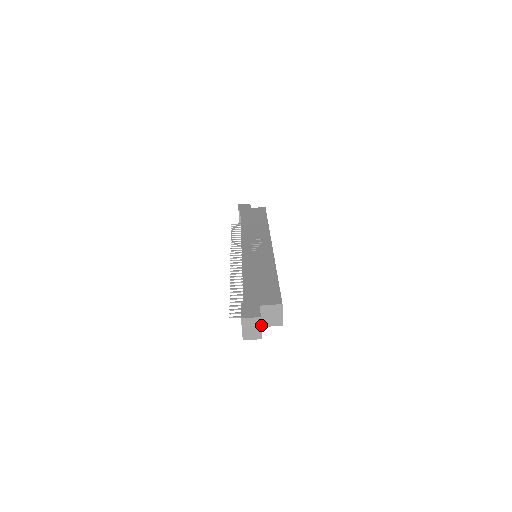
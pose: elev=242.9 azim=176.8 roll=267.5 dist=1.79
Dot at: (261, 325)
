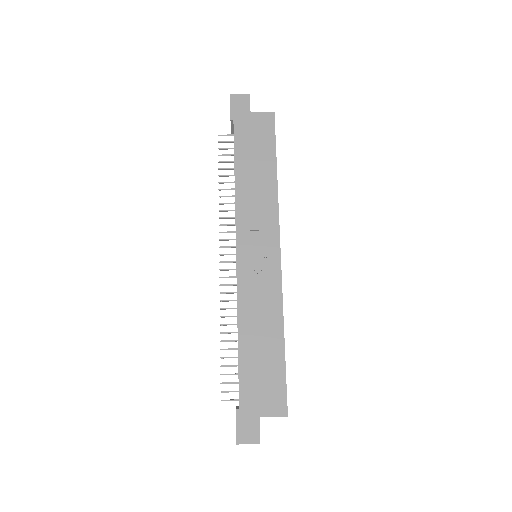
Dot at: occluded
